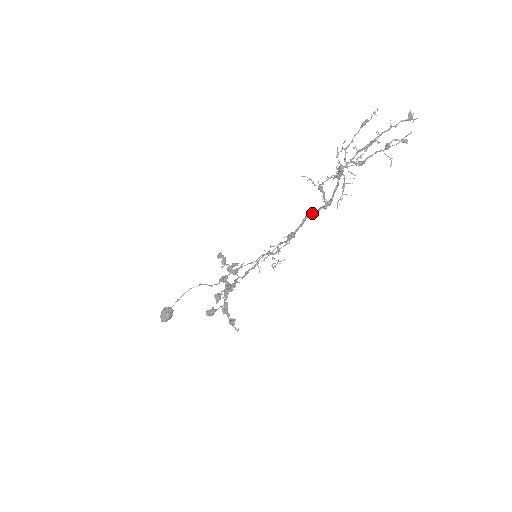
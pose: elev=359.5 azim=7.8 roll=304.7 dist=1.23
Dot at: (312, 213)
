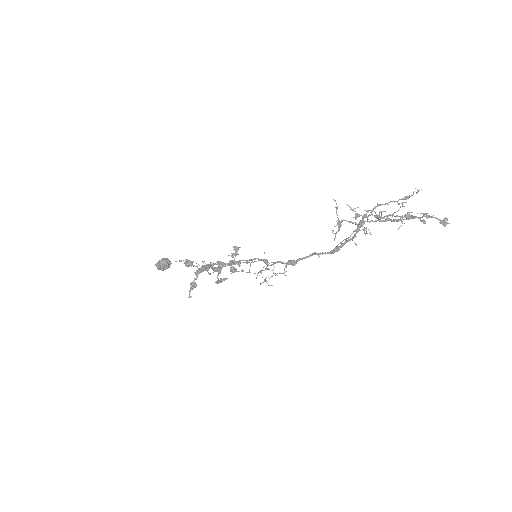
Dot at: occluded
